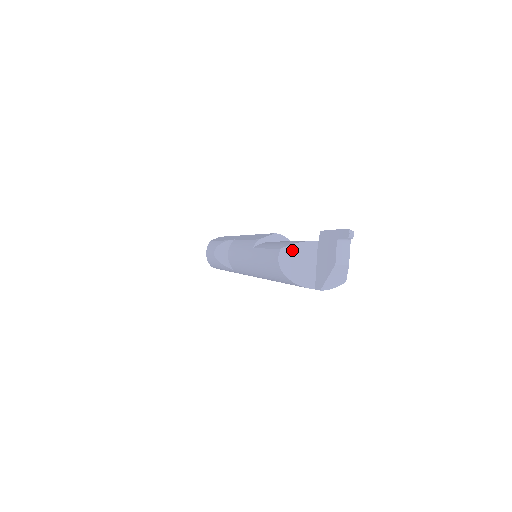
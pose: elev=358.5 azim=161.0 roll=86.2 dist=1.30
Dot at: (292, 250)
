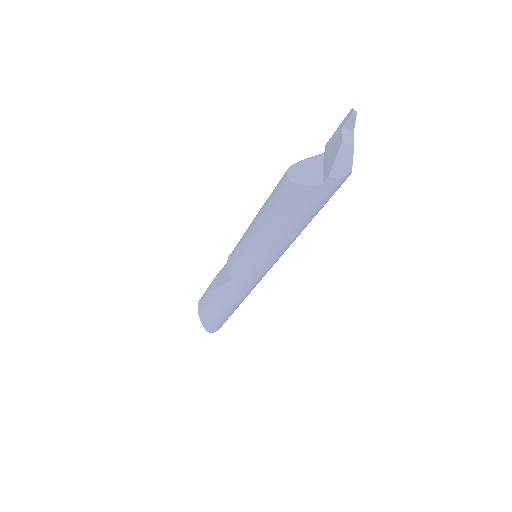
Dot at: (300, 165)
